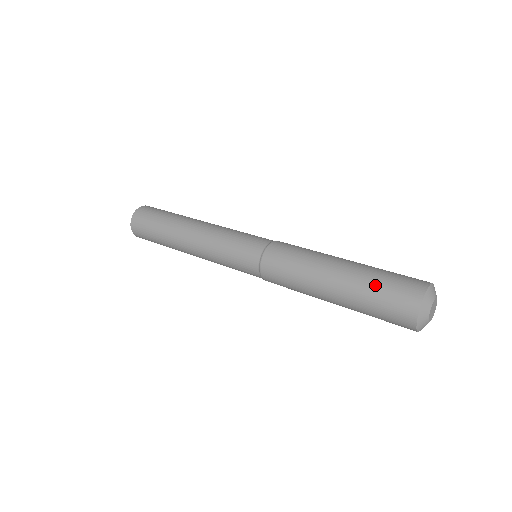
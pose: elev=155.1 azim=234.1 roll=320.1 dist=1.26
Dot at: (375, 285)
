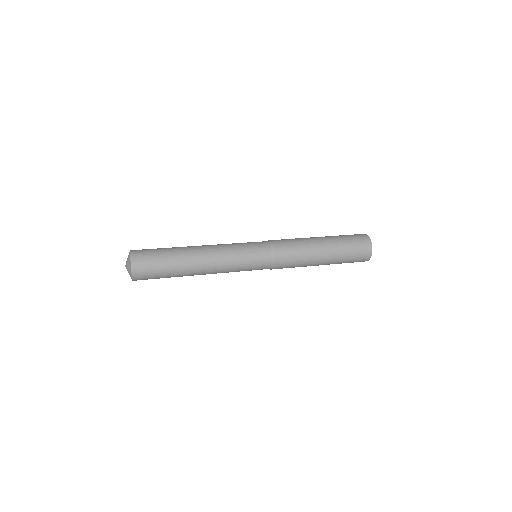
Dot at: (341, 235)
